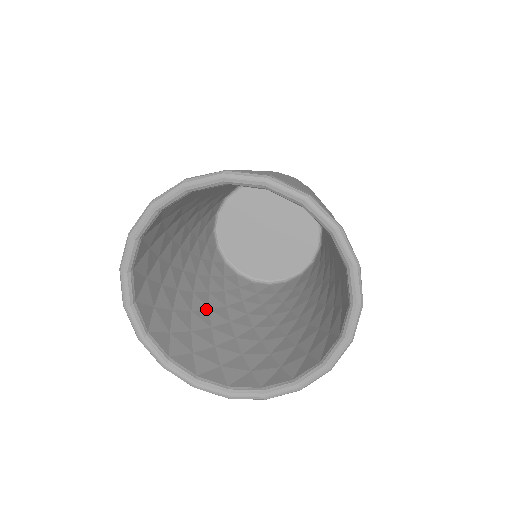
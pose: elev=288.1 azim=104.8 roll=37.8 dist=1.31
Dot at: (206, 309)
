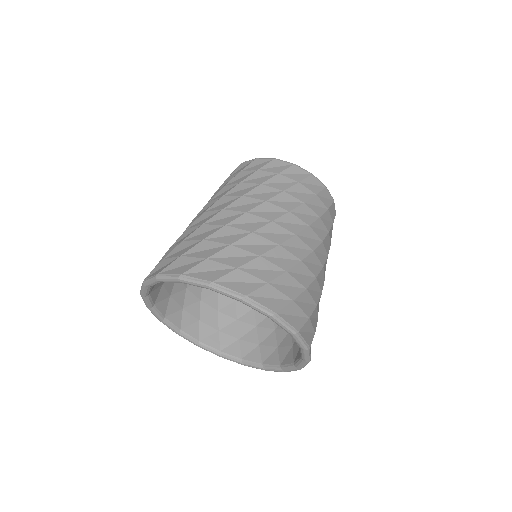
Dot at: occluded
